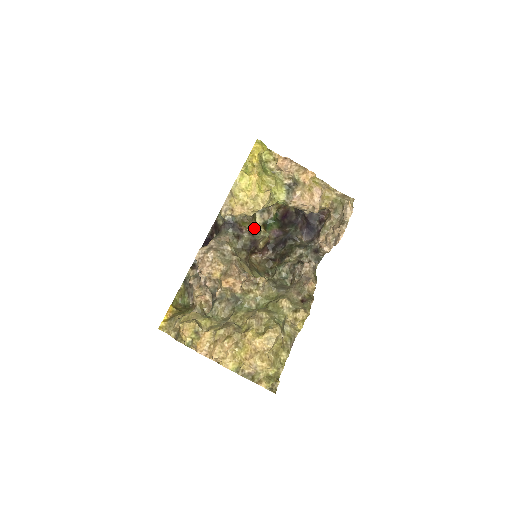
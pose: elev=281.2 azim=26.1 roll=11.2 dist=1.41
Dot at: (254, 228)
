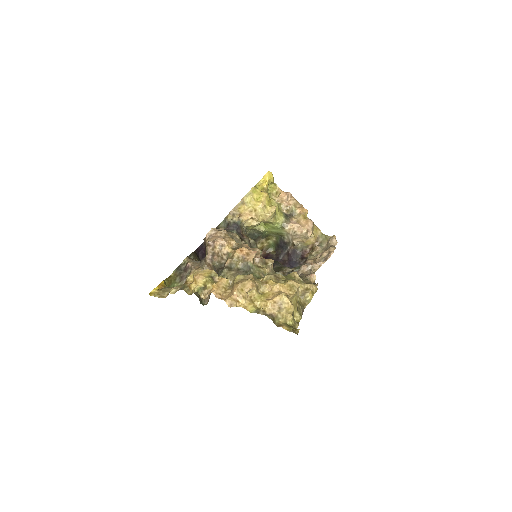
Dot at: occluded
